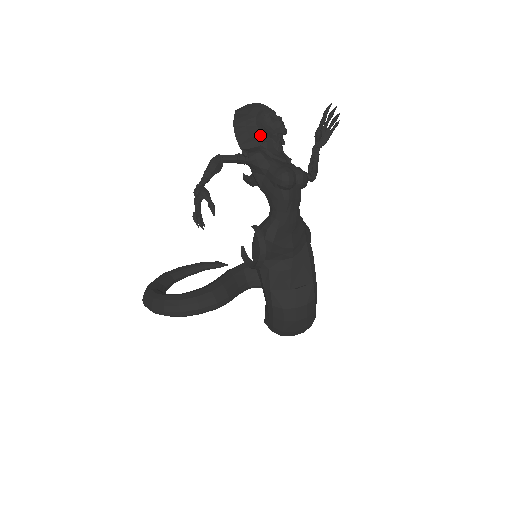
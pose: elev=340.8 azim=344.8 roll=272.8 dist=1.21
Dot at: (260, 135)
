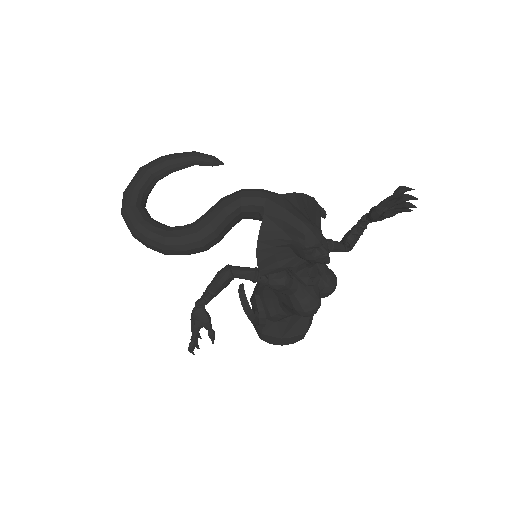
Dot at: (291, 259)
